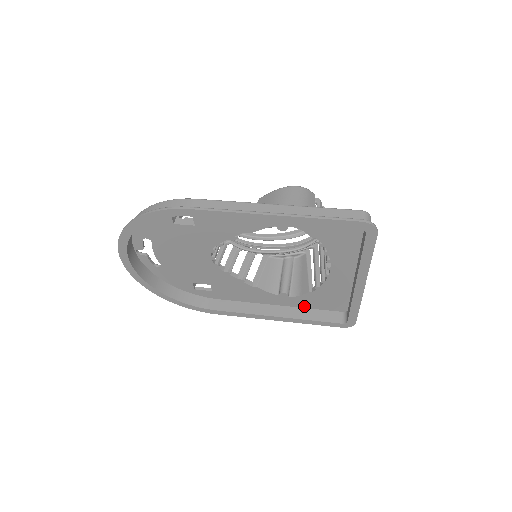
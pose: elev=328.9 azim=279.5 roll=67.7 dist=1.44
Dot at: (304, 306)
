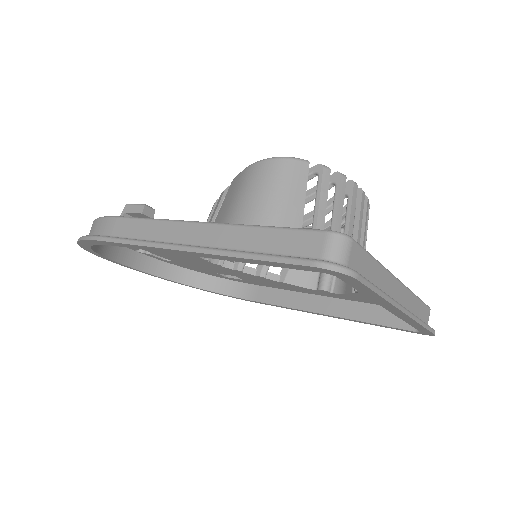
Dot at: (360, 301)
